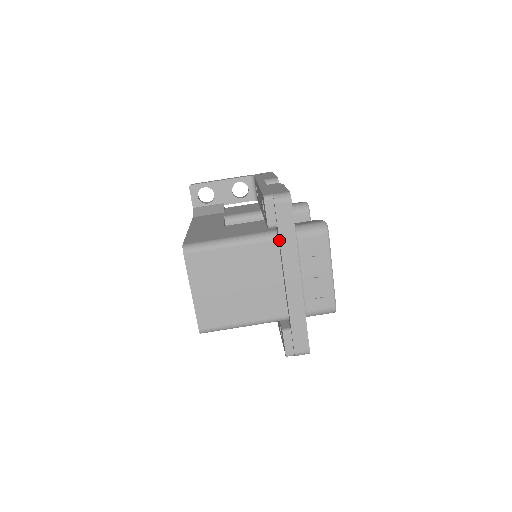
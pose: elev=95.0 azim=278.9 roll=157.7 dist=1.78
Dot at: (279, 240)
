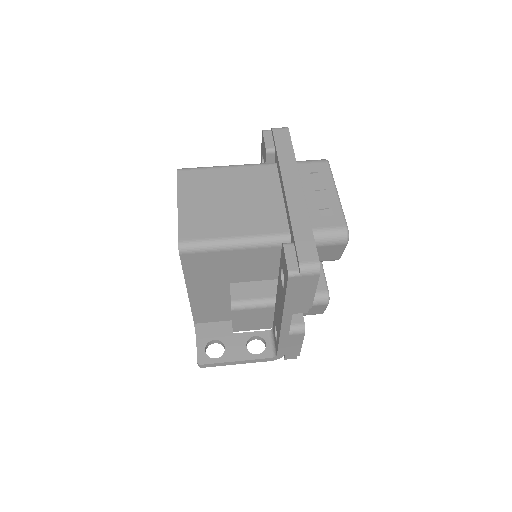
Dot at: (277, 155)
